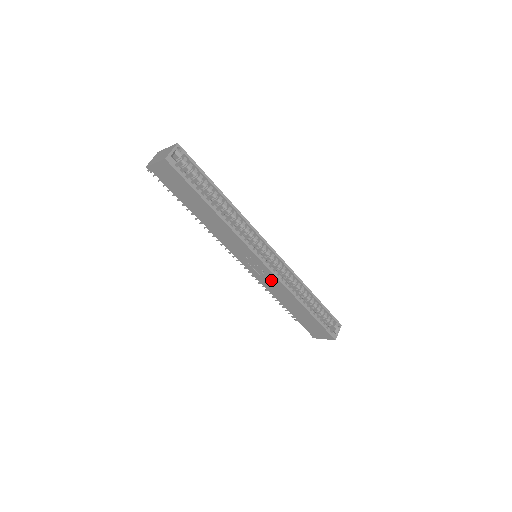
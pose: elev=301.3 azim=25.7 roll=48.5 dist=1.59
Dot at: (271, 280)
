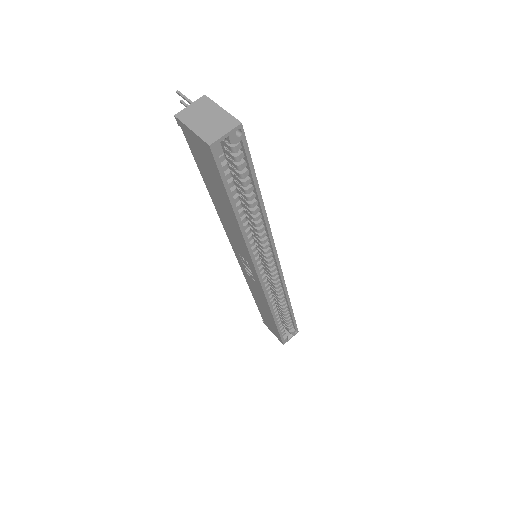
Dot at: (256, 286)
